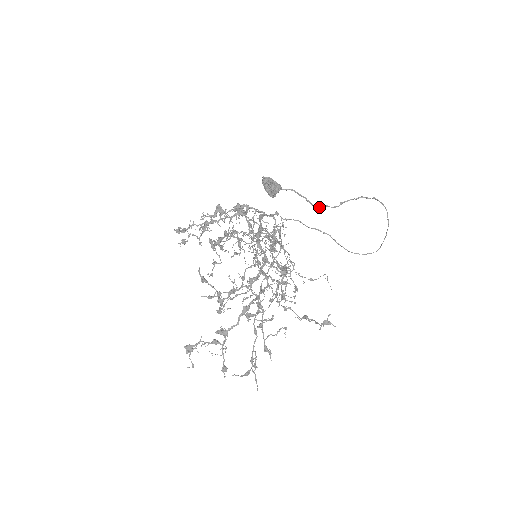
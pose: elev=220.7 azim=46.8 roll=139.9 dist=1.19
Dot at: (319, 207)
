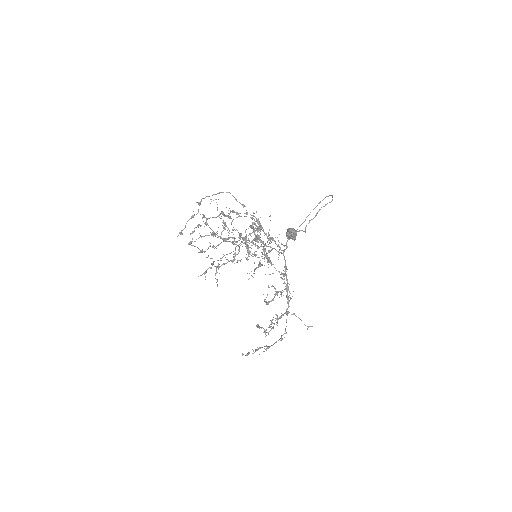
Dot at: occluded
